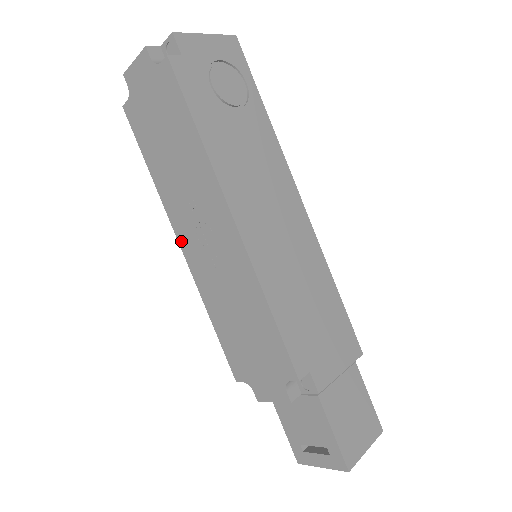
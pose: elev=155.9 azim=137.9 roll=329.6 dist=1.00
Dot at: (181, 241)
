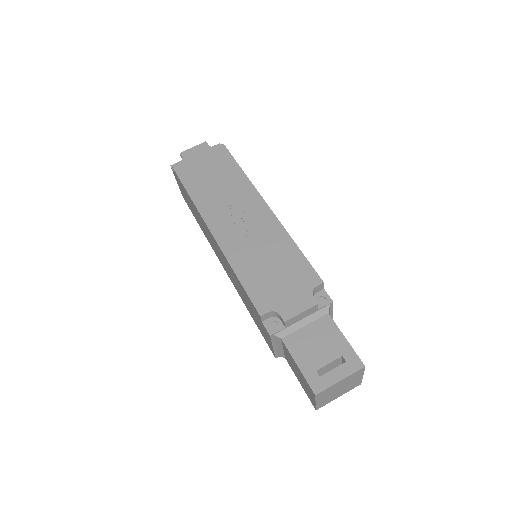
Dot at: (213, 228)
